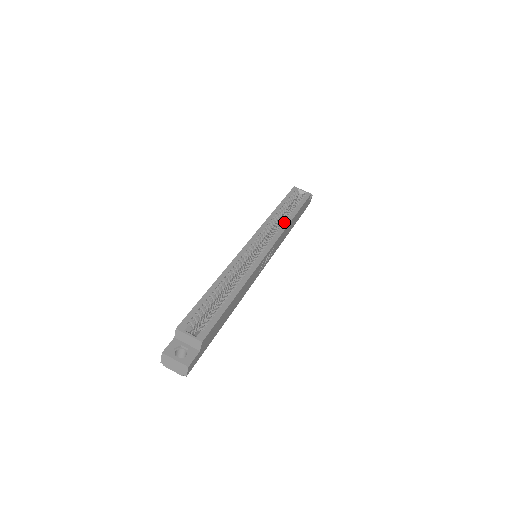
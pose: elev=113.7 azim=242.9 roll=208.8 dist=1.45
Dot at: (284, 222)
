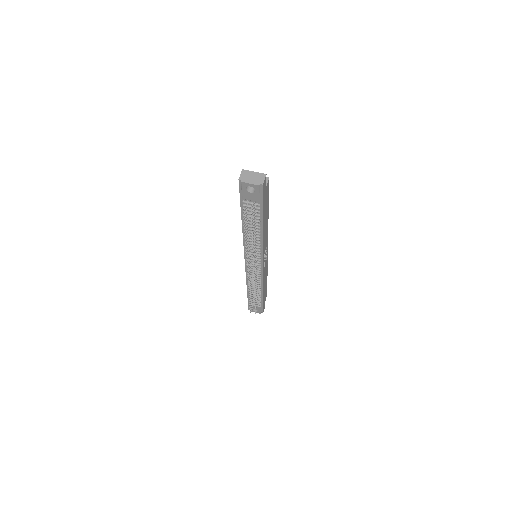
Dot at: occluded
